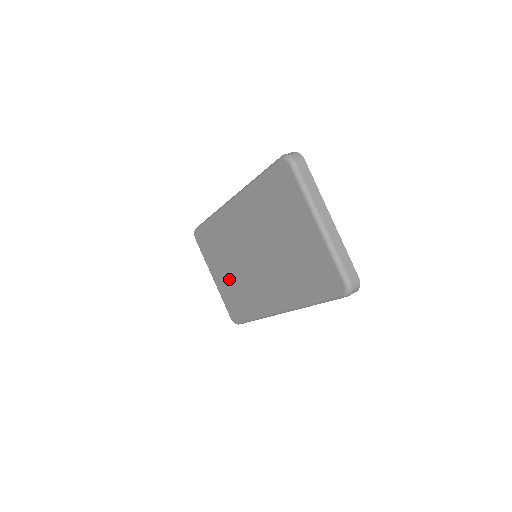
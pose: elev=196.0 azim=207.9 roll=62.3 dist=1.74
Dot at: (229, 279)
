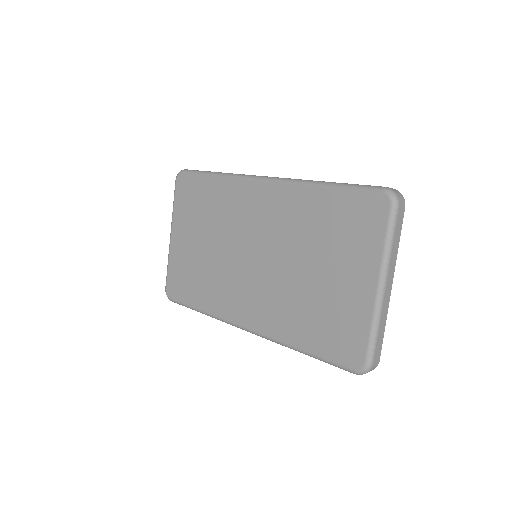
Dot at: (196, 252)
